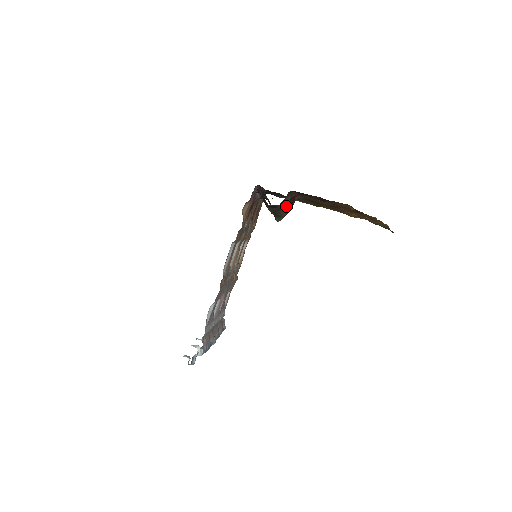
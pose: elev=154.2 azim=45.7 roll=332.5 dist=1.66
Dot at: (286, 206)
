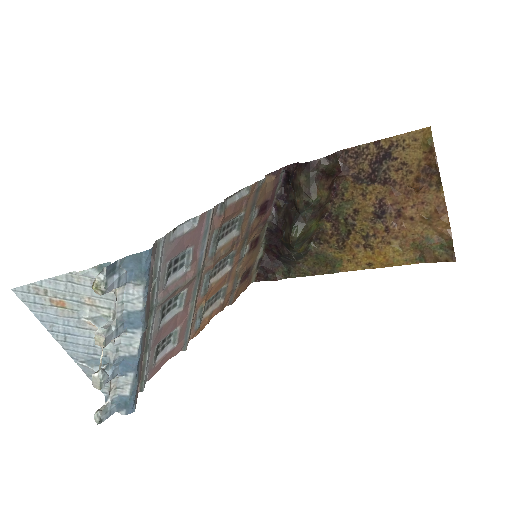
Dot at: (323, 185)
